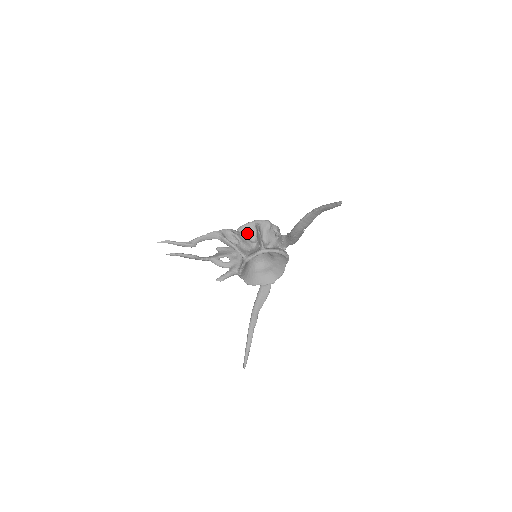
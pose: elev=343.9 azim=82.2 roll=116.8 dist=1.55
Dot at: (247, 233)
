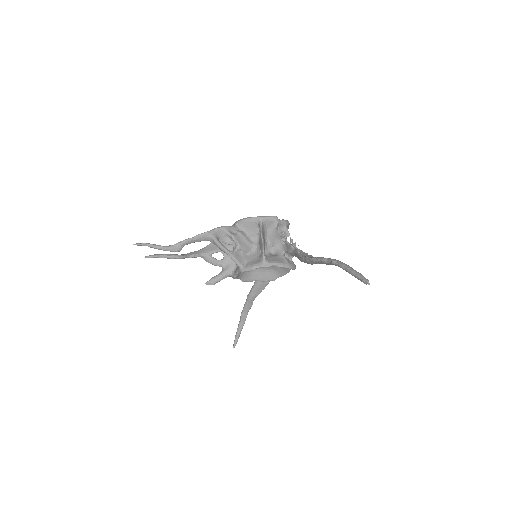
Dot at: (247, 230)
